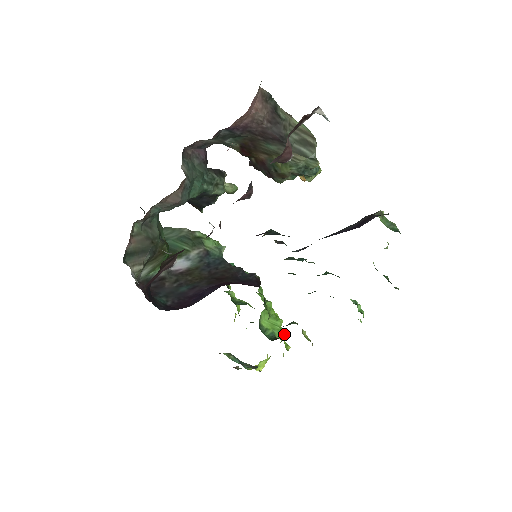
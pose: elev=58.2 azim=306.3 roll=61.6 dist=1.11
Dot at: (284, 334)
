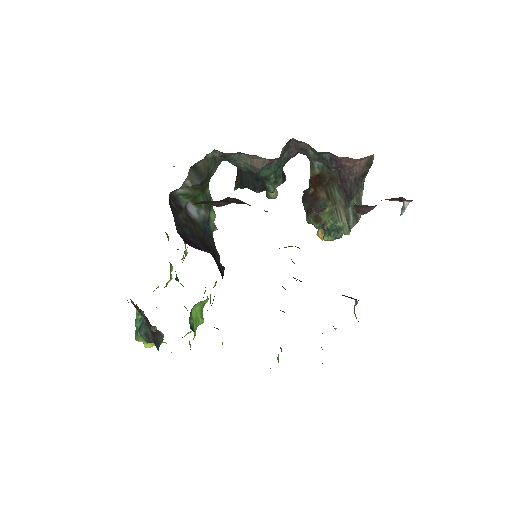
Dot at: occluded
